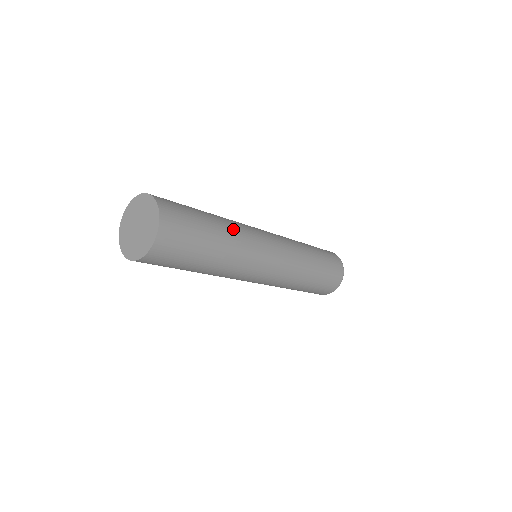
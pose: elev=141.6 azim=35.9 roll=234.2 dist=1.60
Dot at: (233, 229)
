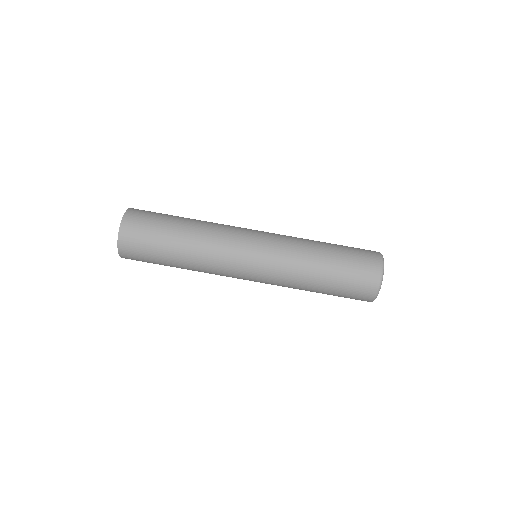
Dot at: (196, 261)
